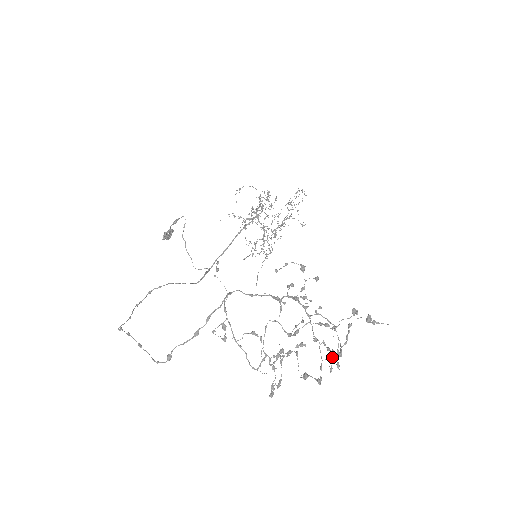
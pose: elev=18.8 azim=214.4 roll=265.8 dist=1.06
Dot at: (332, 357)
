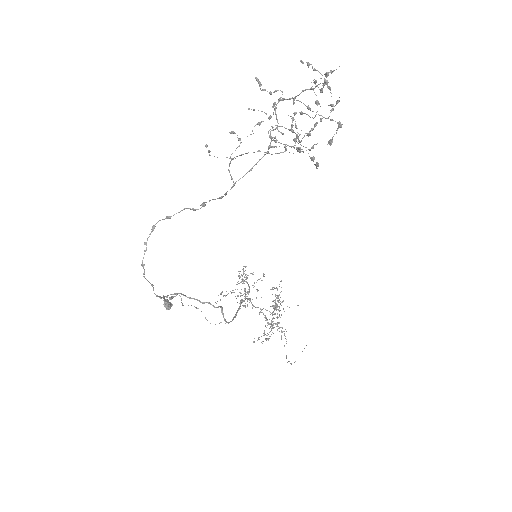
Dot at: (331, 109)
